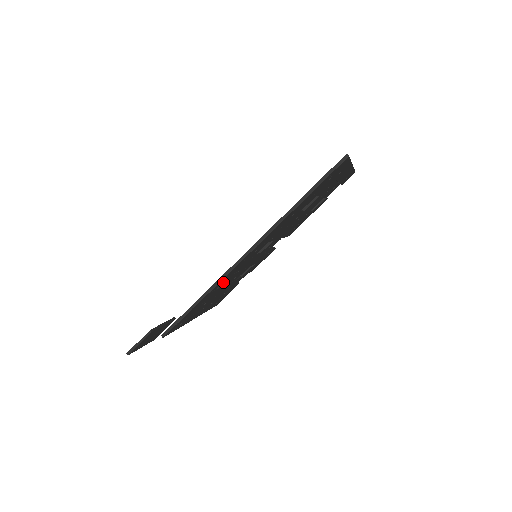
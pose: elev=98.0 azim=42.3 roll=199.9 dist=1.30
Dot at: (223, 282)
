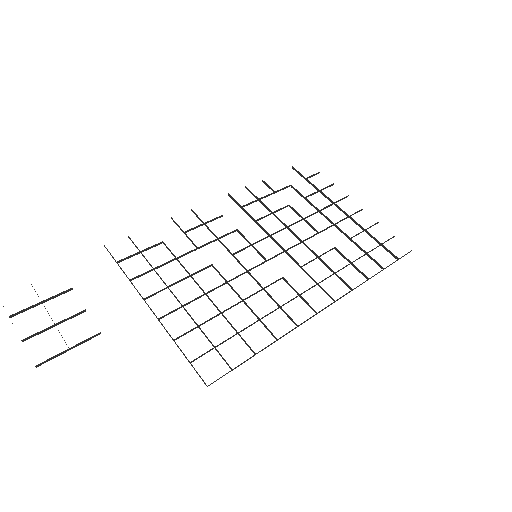
Dot at: occluded
